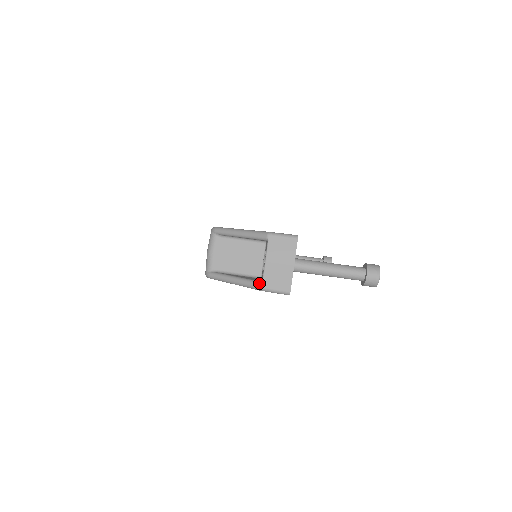
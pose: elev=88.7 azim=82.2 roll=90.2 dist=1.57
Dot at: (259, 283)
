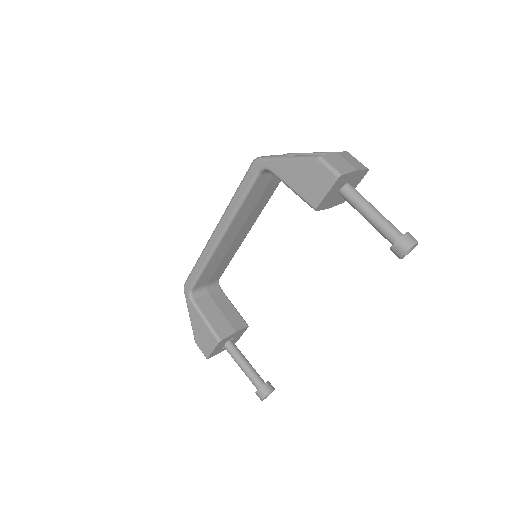
Dot at: (320, 155)
